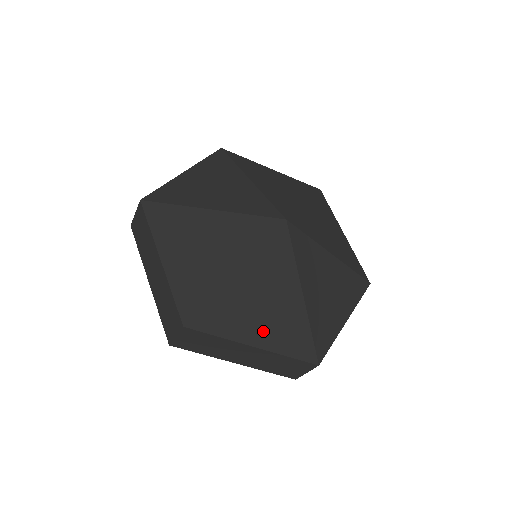
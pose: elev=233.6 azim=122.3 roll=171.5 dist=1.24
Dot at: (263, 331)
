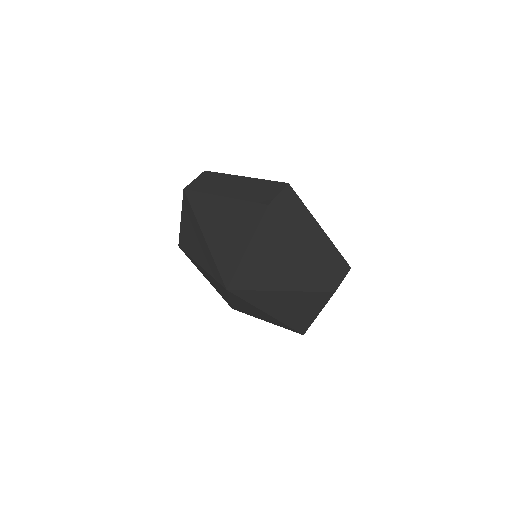
Dot at: occluded
